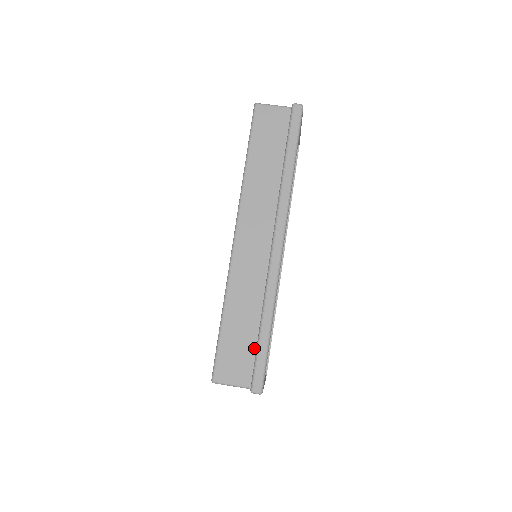
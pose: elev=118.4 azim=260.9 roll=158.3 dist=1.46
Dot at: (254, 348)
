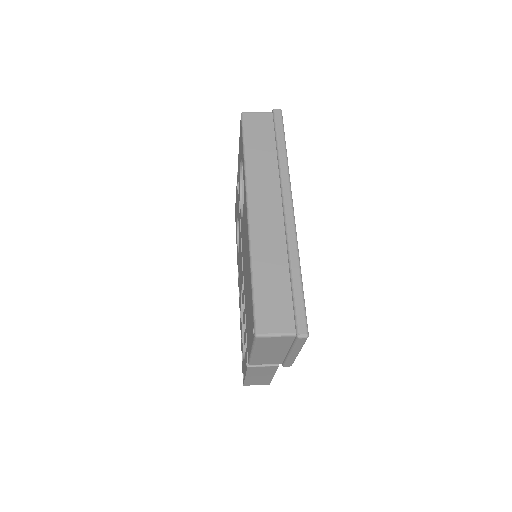
Dot at: (290, 297)
